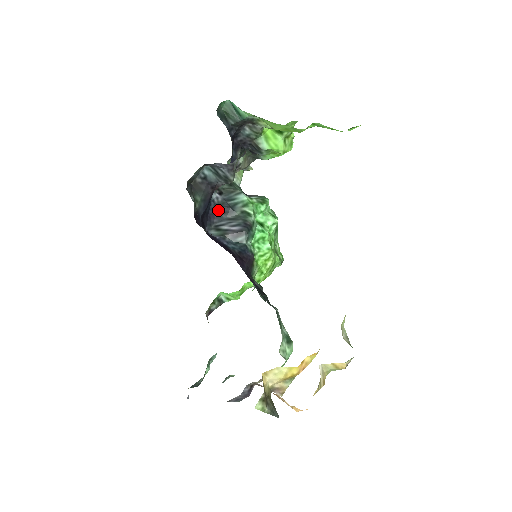
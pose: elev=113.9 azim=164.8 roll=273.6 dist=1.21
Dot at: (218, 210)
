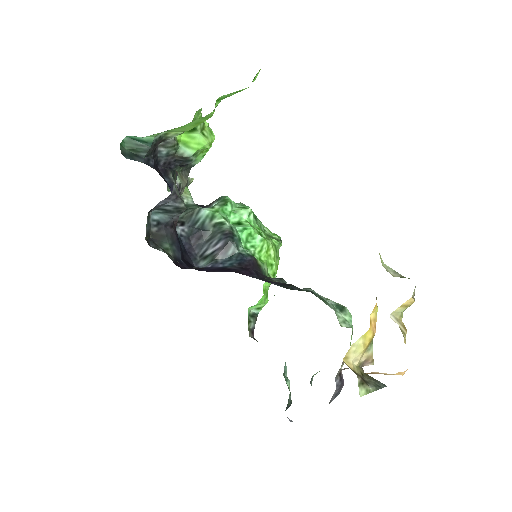
Dot at: (192, 240)
